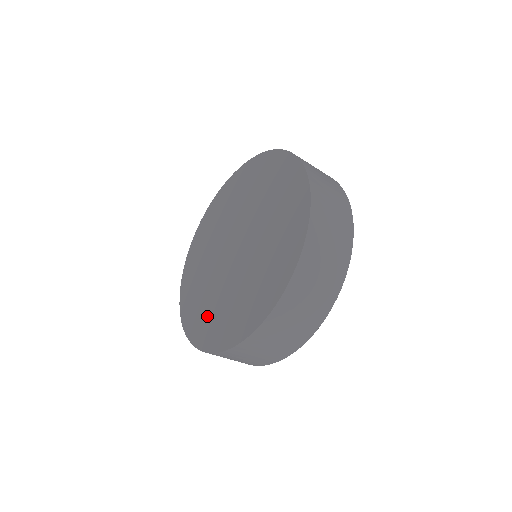
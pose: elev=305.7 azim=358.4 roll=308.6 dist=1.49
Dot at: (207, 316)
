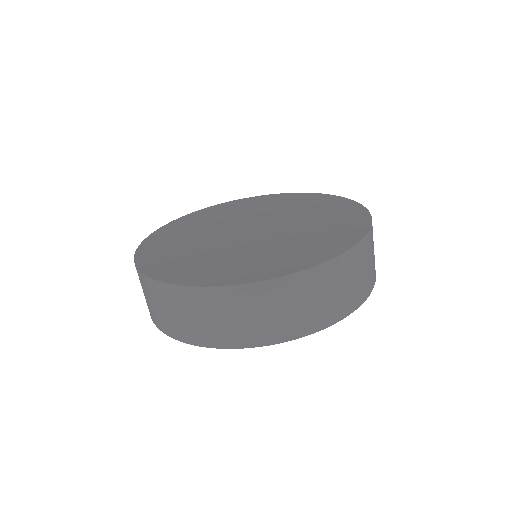
Dot at: (267, 259)
